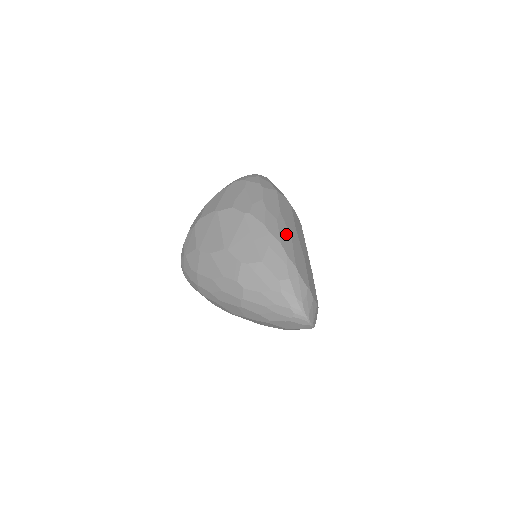
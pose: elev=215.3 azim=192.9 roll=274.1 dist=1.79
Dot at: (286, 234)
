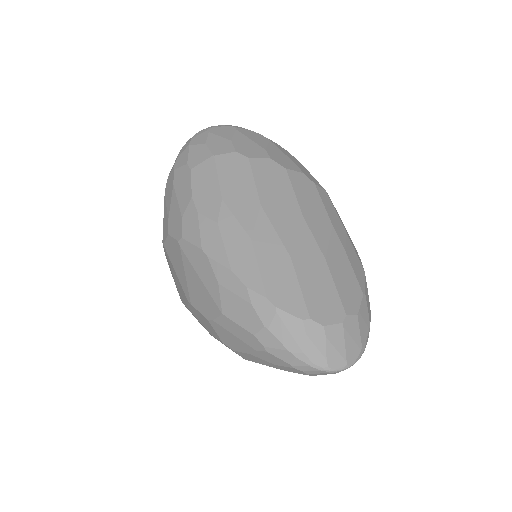
Dot at: (239, 240)
